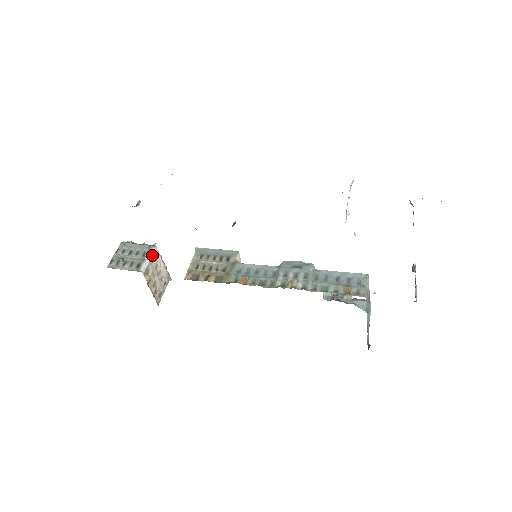
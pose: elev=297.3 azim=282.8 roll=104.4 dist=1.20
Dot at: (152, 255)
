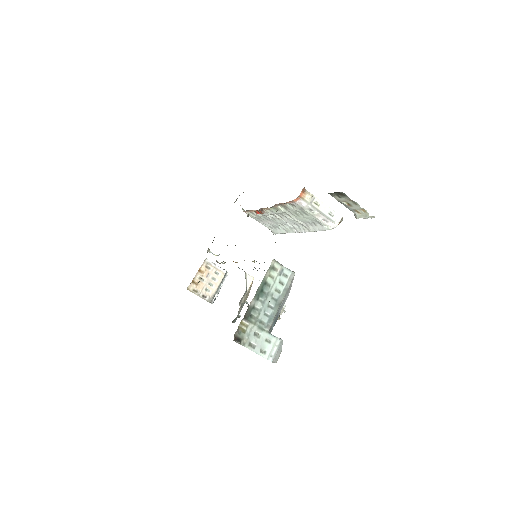
Dot at: (220, 269)
